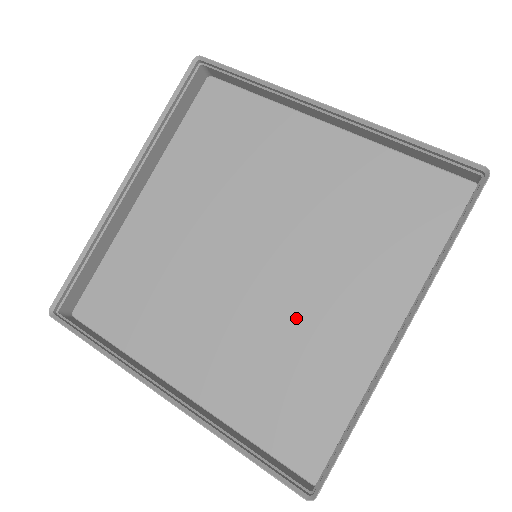
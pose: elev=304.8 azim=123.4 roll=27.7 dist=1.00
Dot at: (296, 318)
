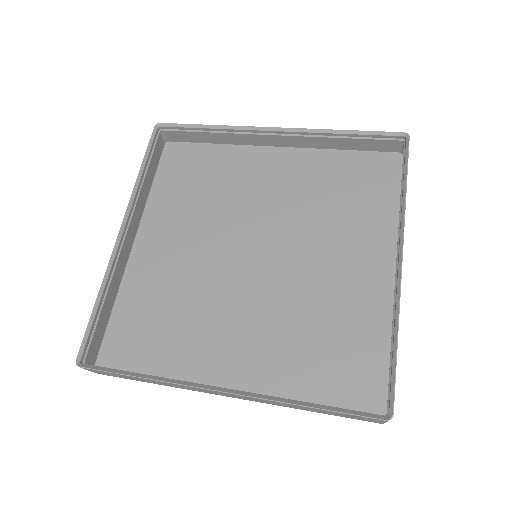
Dot at: (309, 291)
